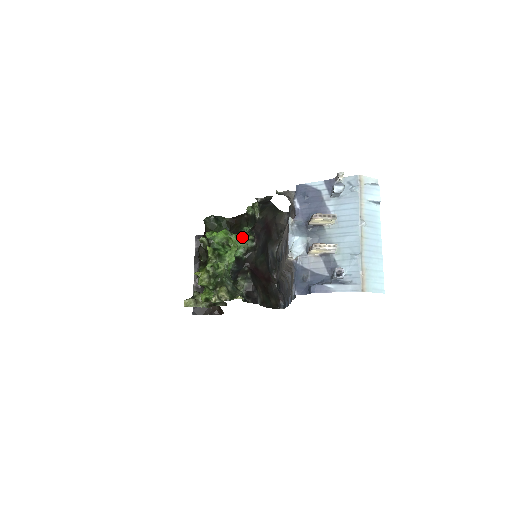
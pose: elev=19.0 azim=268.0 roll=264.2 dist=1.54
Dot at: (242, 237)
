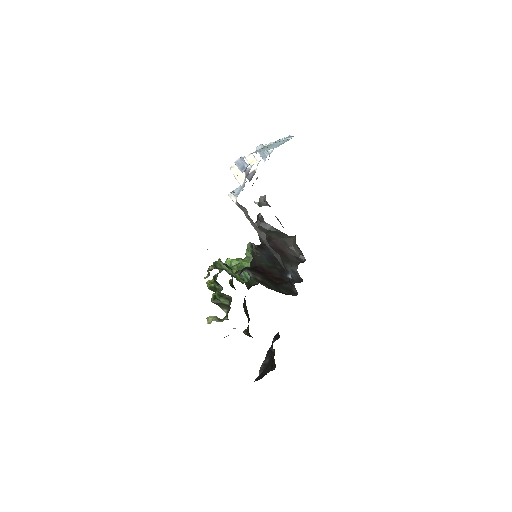
Dot at: (246, 251)
